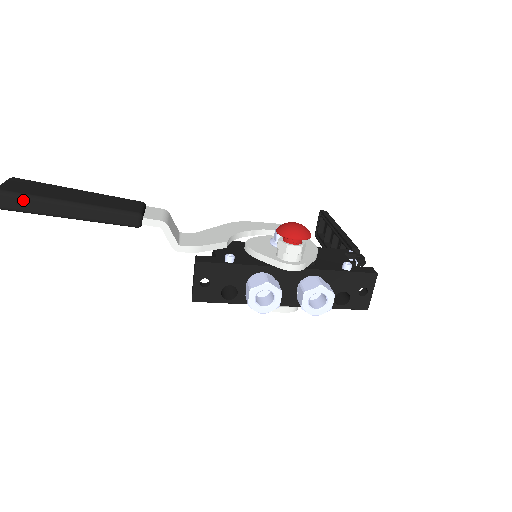
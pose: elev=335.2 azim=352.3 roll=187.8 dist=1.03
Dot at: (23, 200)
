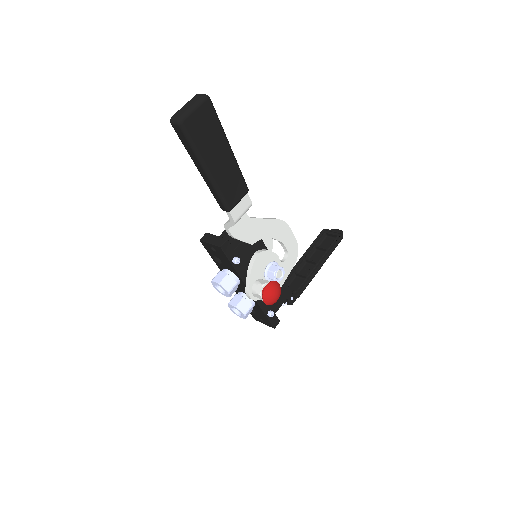
Dot at: (187, 143)
